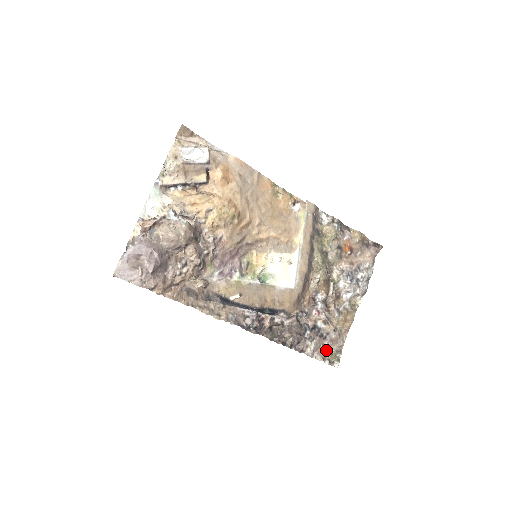
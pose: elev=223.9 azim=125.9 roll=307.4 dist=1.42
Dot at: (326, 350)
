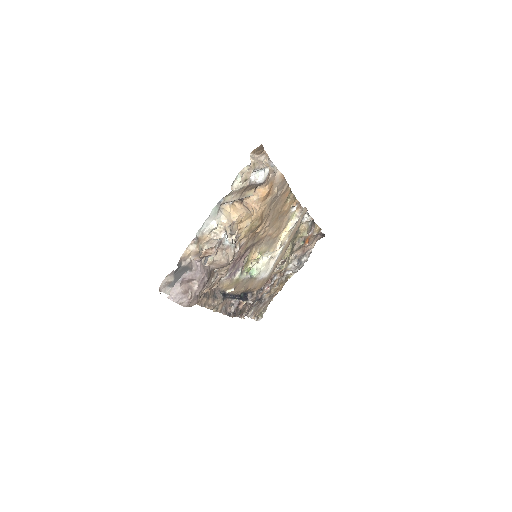
Dot at: (258, 310)
